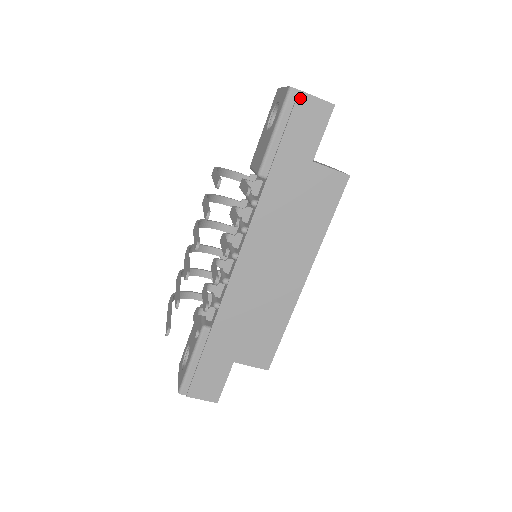
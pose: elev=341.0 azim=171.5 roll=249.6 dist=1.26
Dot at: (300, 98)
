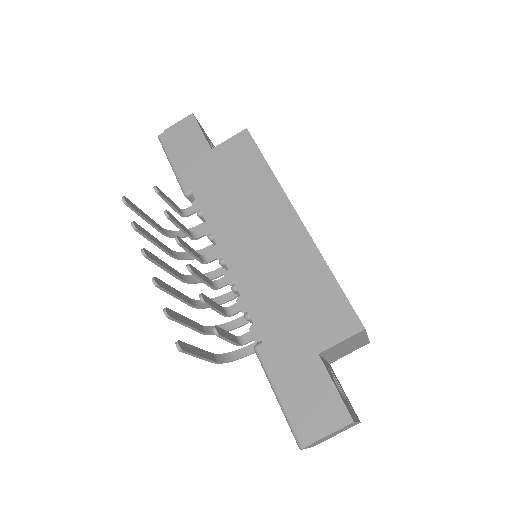
Dot at: (168, 133)
